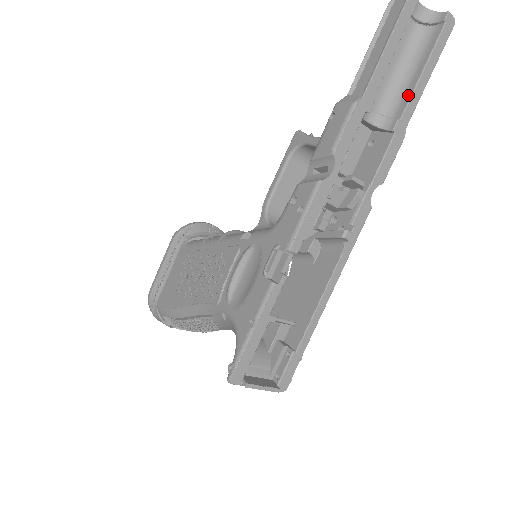
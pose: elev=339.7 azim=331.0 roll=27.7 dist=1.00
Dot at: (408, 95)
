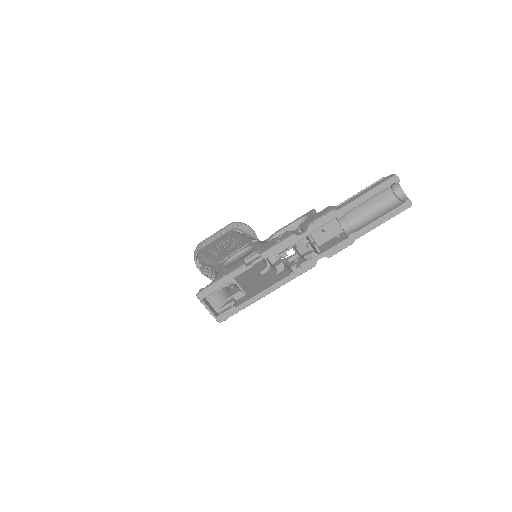
Dot at: (366, 224)
